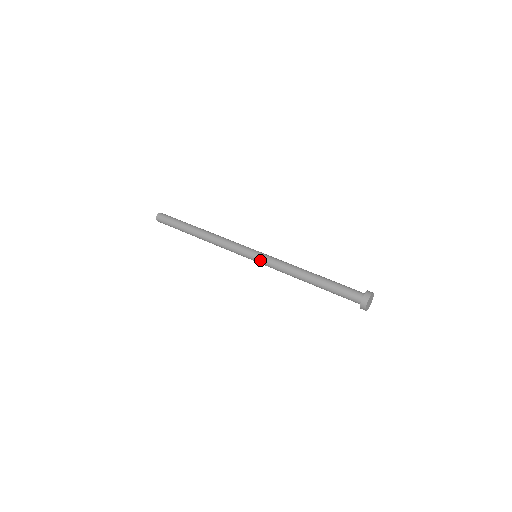
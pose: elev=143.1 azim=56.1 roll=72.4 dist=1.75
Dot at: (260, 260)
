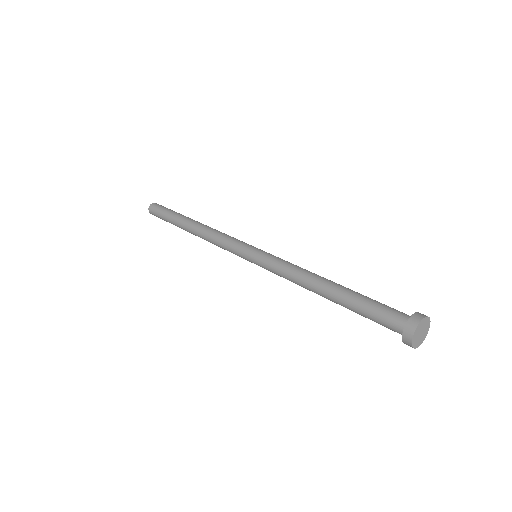
Dot at: (259, 258)
